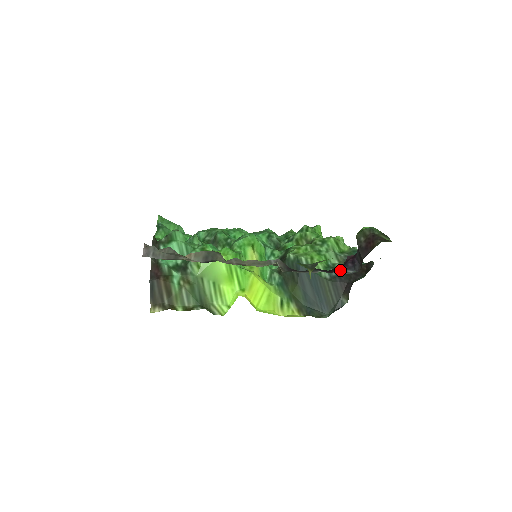
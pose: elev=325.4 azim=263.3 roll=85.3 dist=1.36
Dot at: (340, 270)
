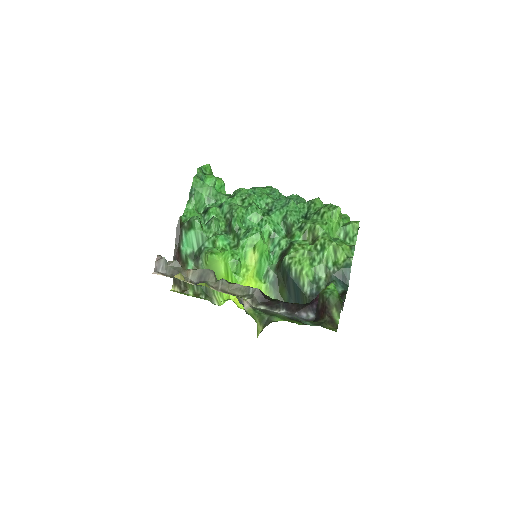
Dot at: (303, 311)
